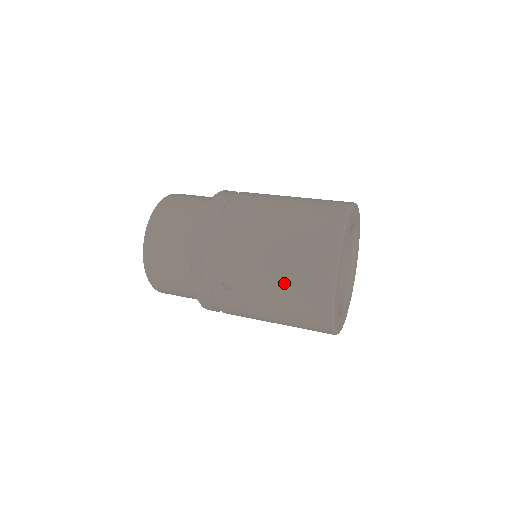
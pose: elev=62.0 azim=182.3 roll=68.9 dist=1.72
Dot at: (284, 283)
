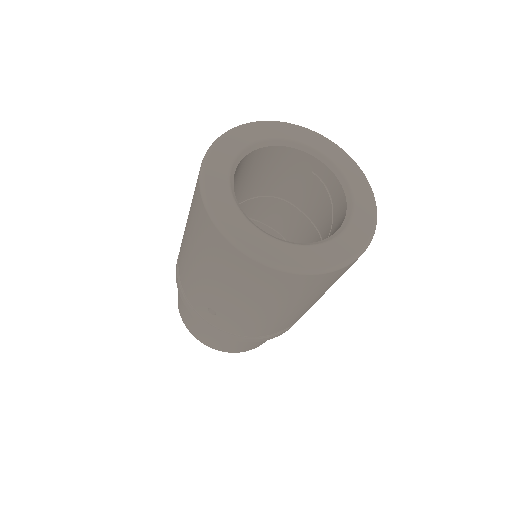
Dot at: (212, 269)
